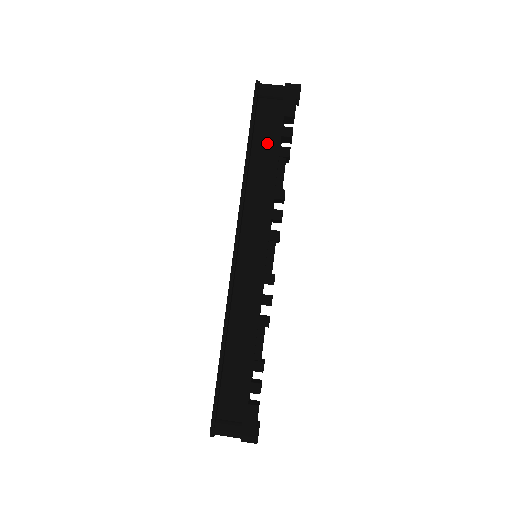
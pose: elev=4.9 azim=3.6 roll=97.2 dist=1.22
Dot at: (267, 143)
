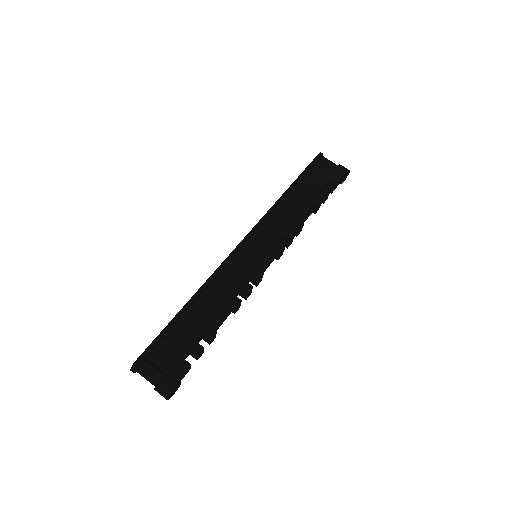
Dot at: (307, 191)
